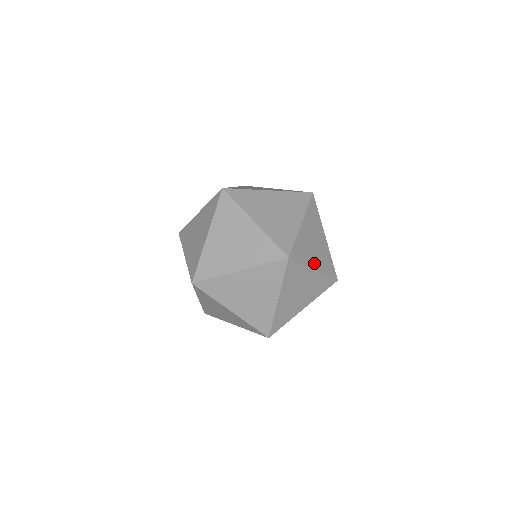
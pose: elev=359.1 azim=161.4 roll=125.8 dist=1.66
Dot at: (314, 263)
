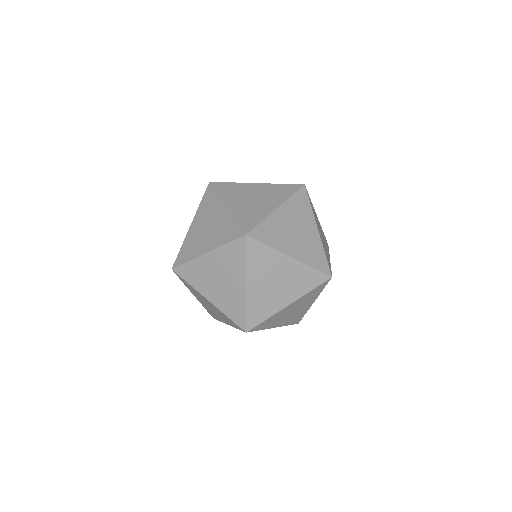
Dot at: (328, 254)
